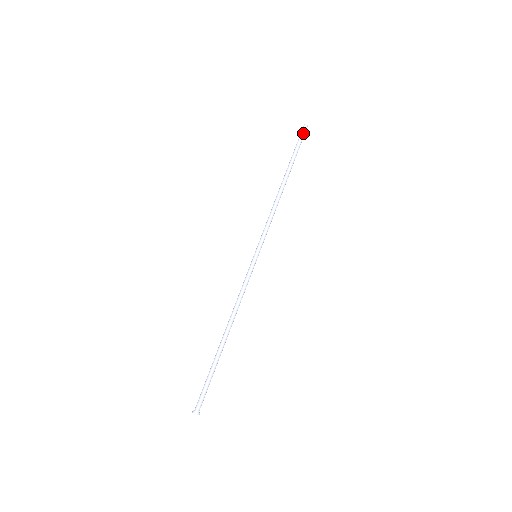
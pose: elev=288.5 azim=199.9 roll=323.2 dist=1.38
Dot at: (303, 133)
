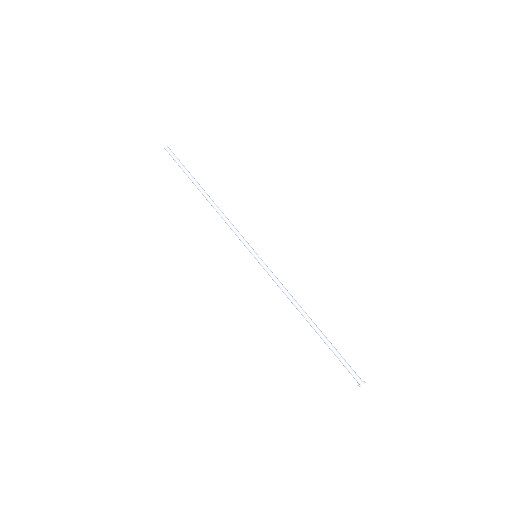
Dot at: (173, 153)
